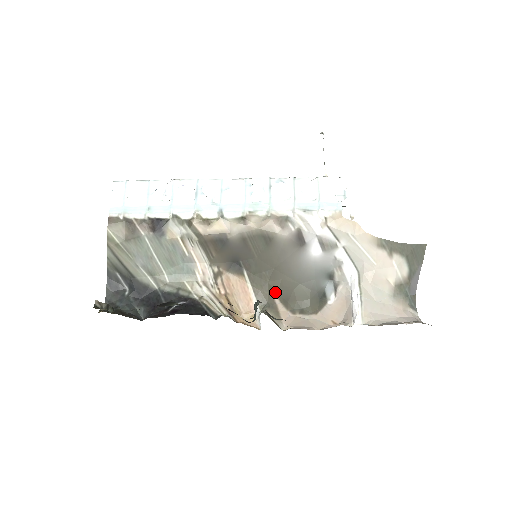
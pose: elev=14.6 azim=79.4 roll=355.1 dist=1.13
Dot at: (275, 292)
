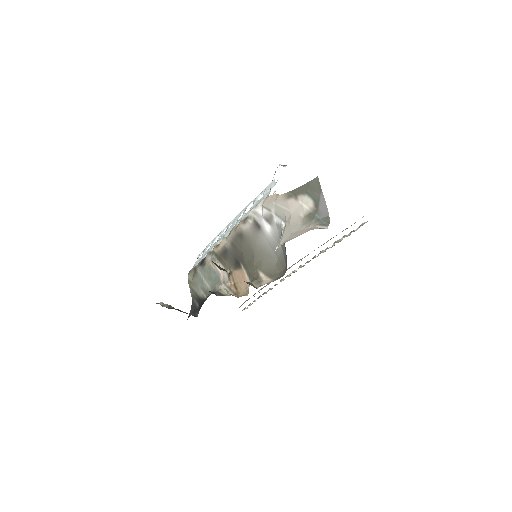
Dot at: (260, 270)
